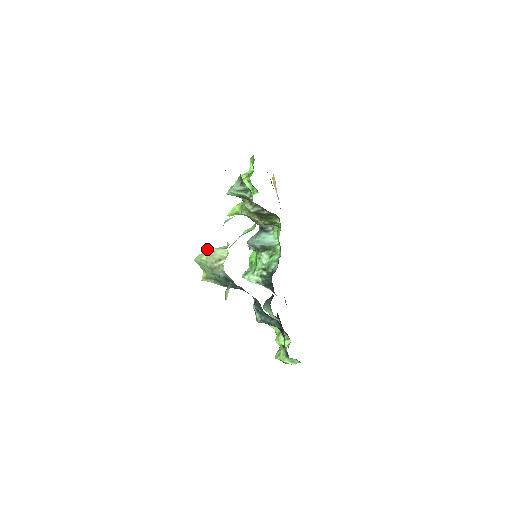
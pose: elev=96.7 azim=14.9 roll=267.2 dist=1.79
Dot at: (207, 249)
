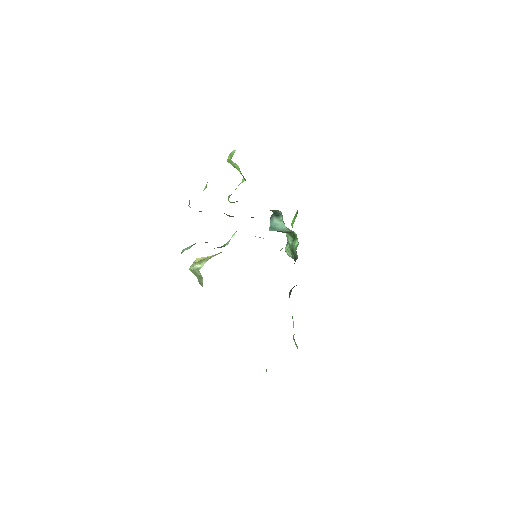
Dot at: (195, 261)
